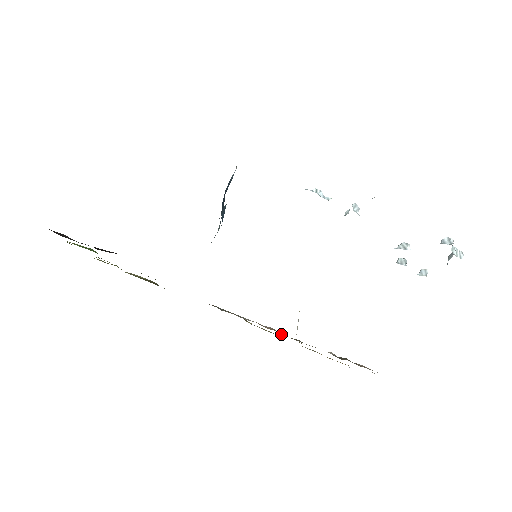
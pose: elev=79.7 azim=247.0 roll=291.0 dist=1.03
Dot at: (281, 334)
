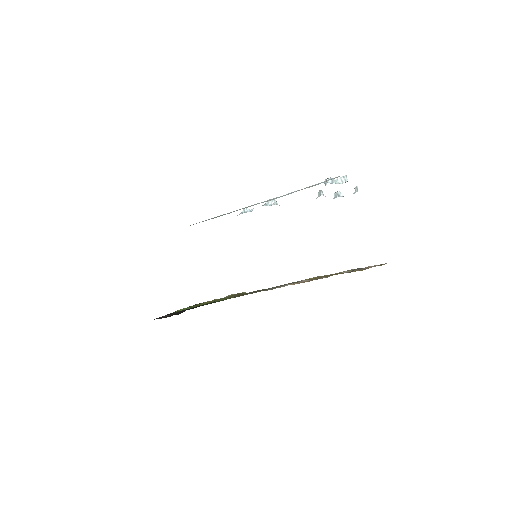
Dot at: (308, 281)
